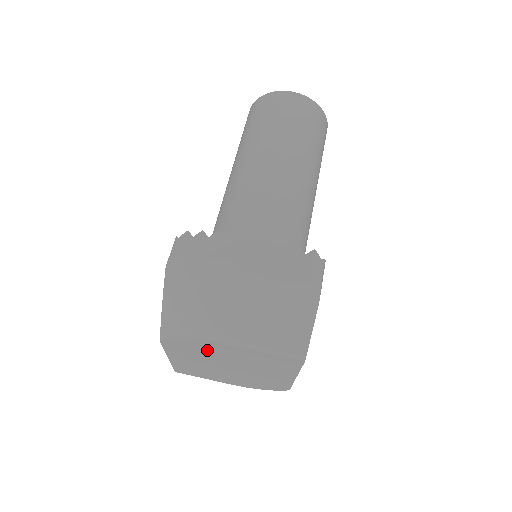
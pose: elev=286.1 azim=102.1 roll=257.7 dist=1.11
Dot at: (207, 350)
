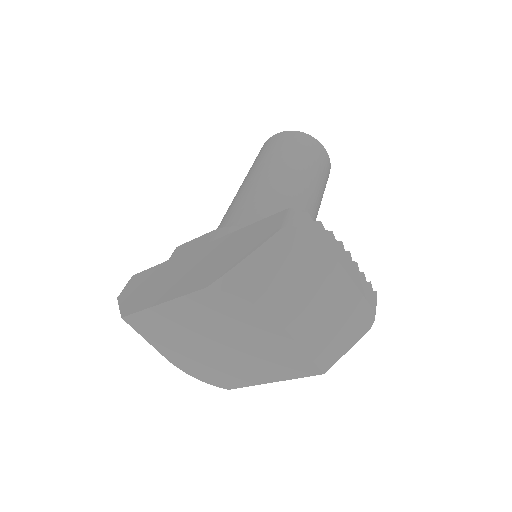
Dot at: (242, 321)
